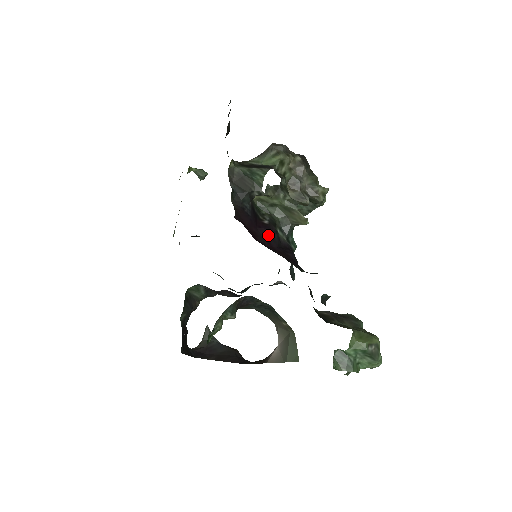
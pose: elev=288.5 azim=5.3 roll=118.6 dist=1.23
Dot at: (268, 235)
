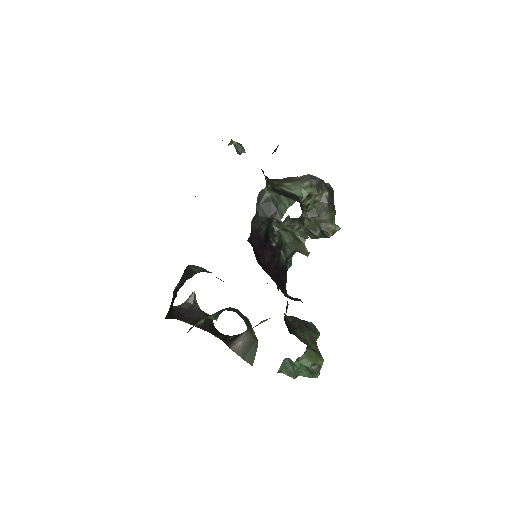
Dot at: (271, 258)
